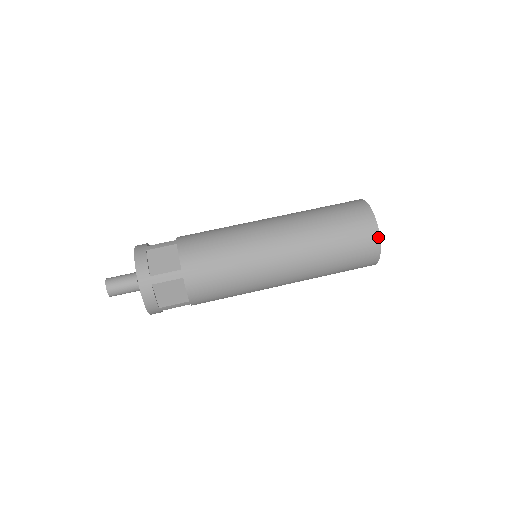
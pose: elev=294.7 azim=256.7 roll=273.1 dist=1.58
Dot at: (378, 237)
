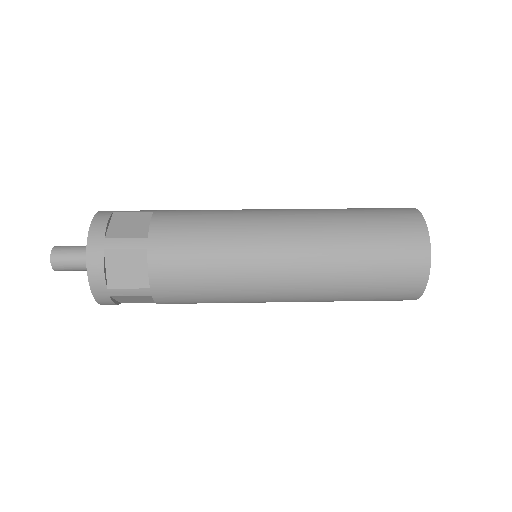
Dot at: (415, 210)
